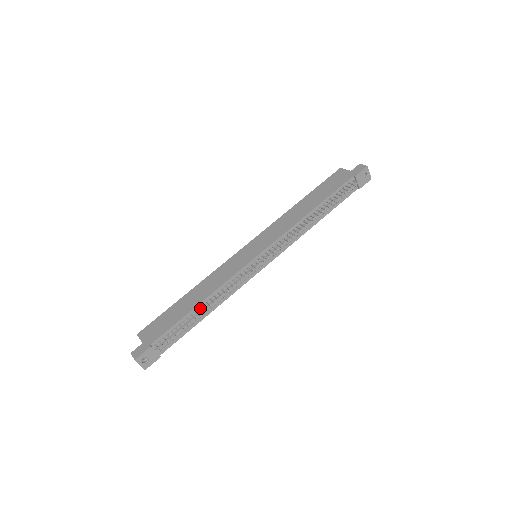
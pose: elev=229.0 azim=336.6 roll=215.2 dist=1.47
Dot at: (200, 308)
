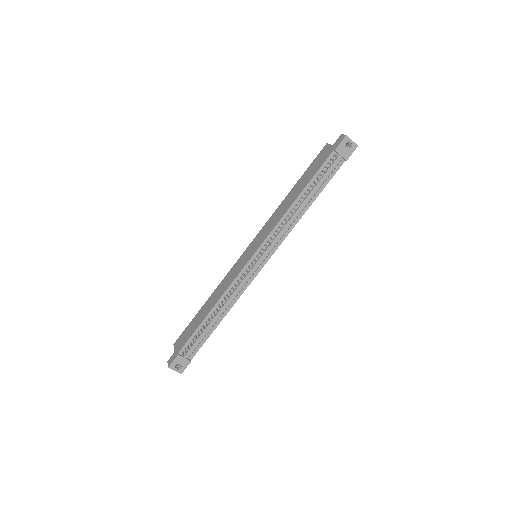
Dot at: (212, 315)
